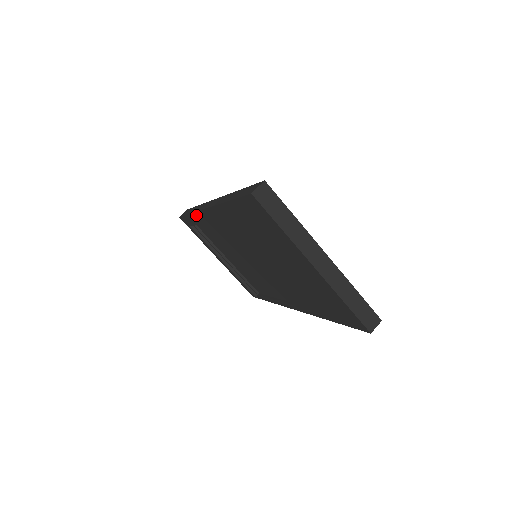
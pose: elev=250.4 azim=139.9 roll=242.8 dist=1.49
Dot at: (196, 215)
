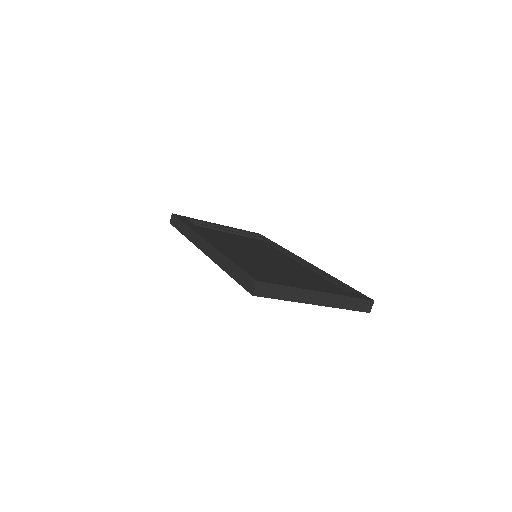
Dot at: occluded
